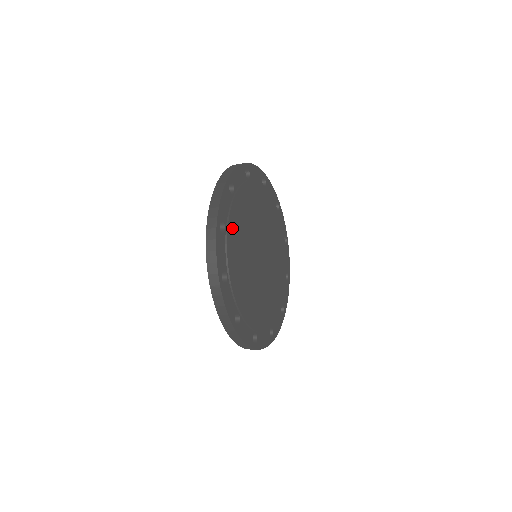
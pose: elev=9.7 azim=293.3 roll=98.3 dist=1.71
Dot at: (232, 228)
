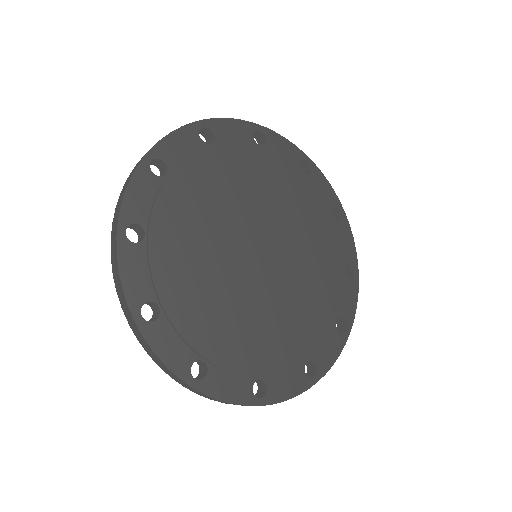
Dot at: (223, 155)
